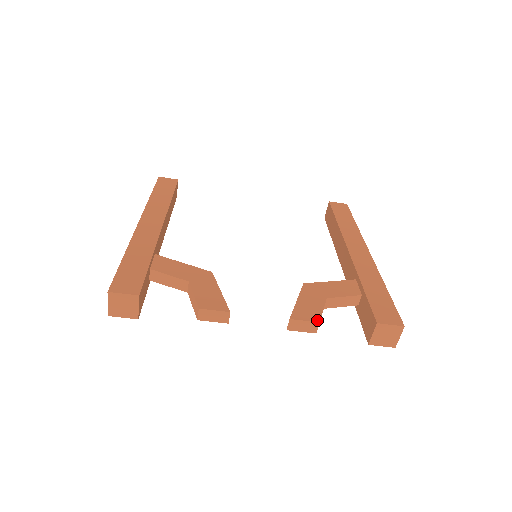
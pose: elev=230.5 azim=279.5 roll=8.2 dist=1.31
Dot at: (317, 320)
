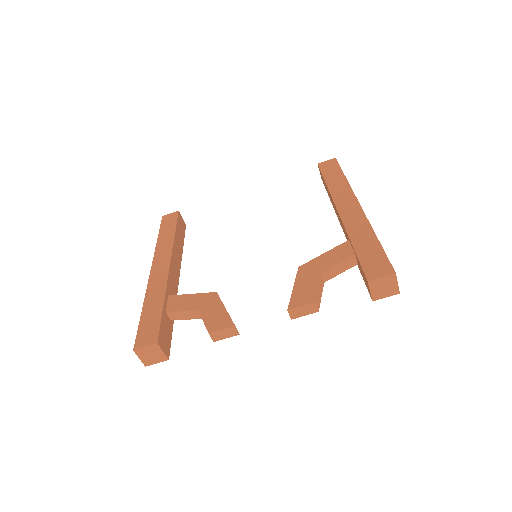
Dot at: (313, 301)
